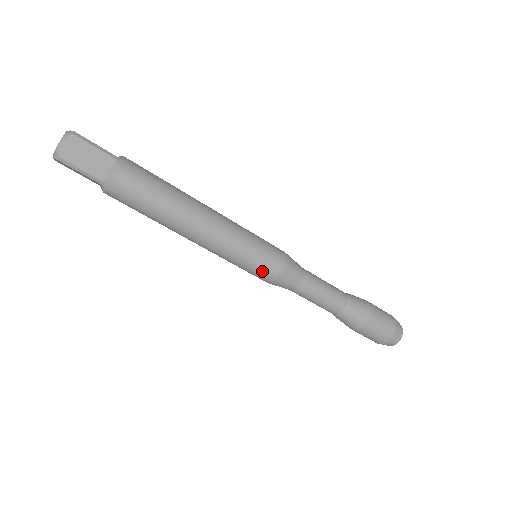
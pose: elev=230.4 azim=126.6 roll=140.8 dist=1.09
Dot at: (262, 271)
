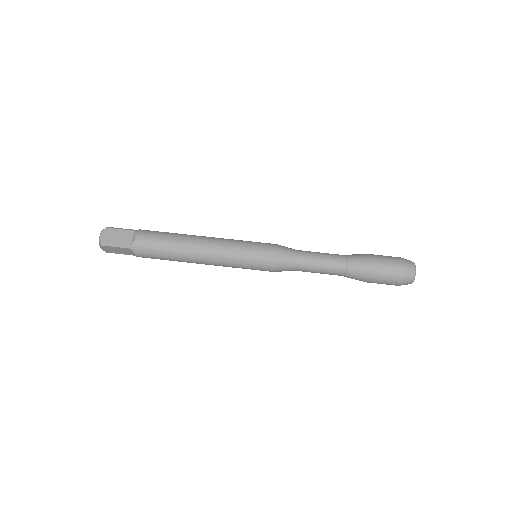
Dot at: (261, 260)
